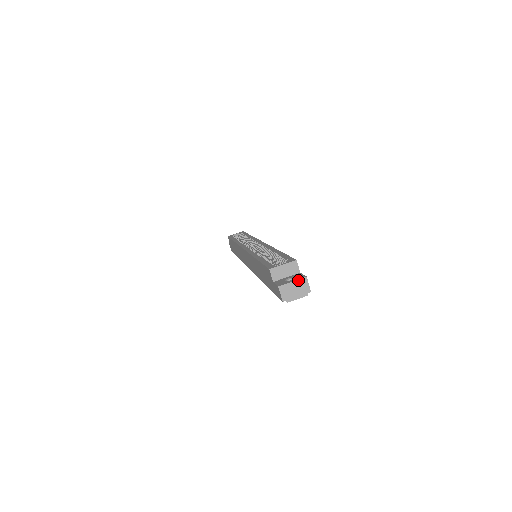
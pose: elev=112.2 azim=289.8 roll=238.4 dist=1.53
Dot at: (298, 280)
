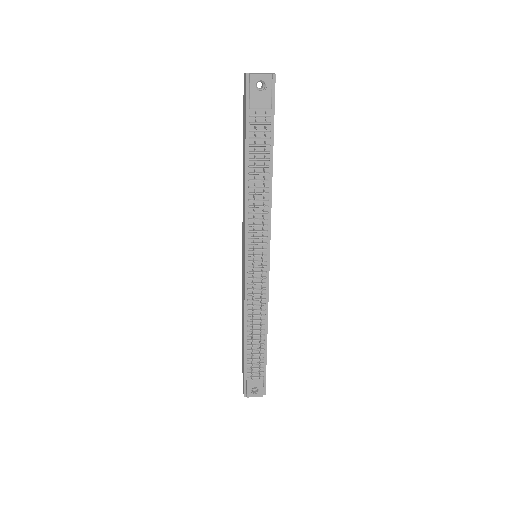
Dot at: occluded
